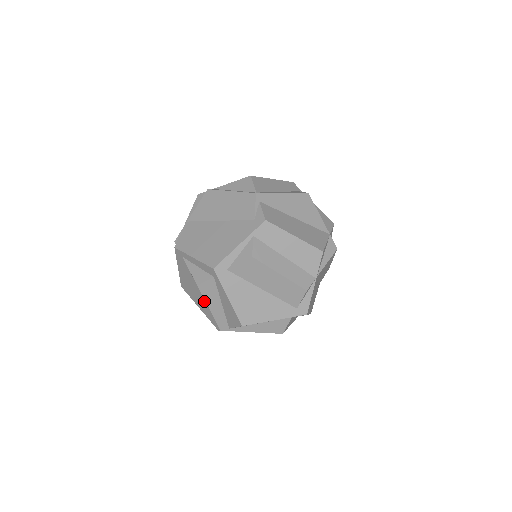
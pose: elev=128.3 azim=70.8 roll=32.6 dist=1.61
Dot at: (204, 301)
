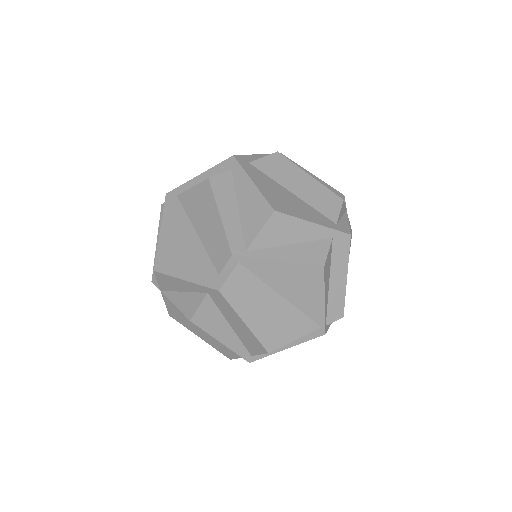
Dot at: (200, 246)
